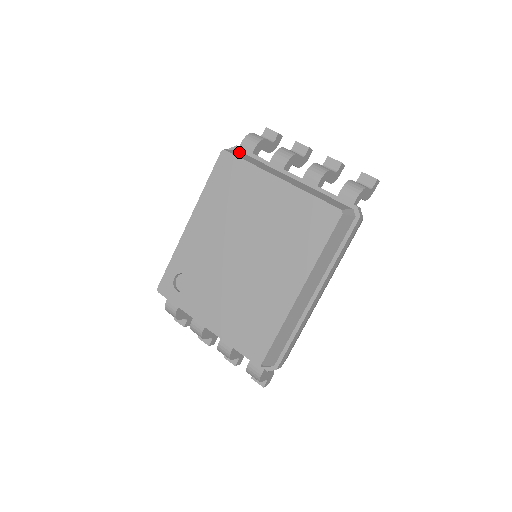
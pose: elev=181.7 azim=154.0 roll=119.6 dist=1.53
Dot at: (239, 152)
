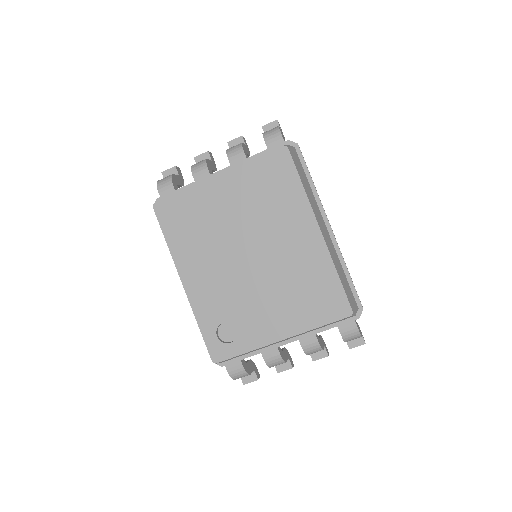
Dot at: occluded
